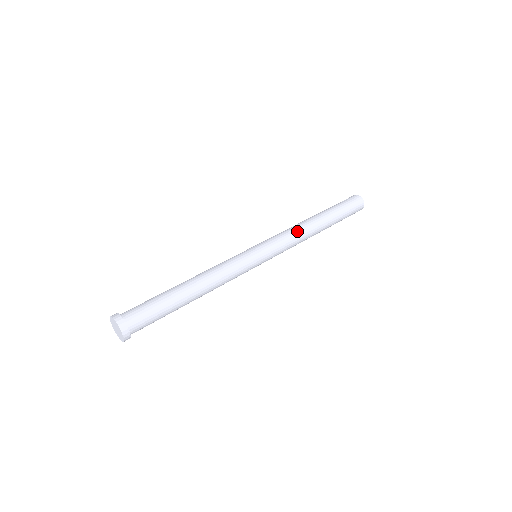
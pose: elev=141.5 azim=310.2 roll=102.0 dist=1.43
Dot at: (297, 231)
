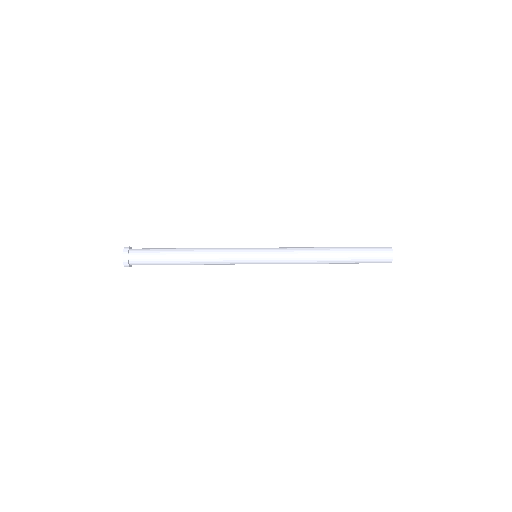
Dot at: (301, 248)
